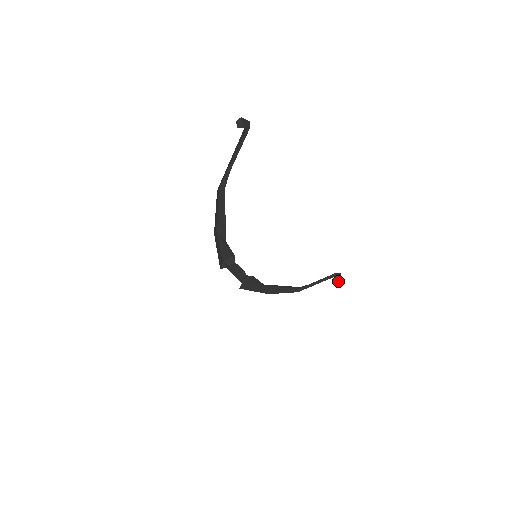
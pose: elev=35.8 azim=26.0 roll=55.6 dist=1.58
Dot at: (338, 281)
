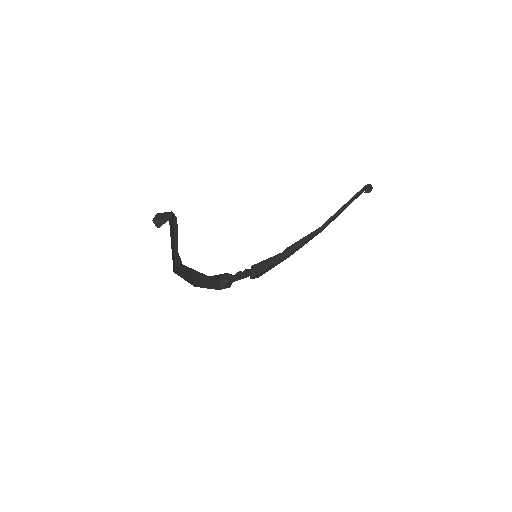
Dot at: (369, 192)
